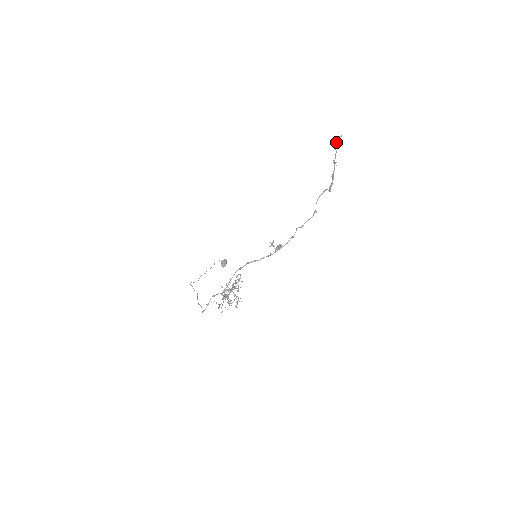
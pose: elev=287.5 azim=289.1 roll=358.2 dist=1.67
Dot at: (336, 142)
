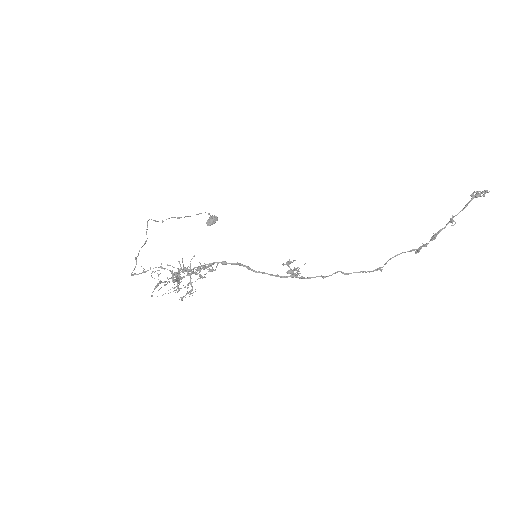
Dot at: (475, 194)
